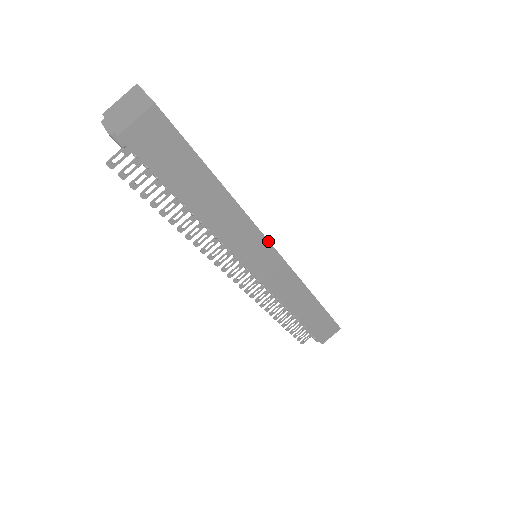
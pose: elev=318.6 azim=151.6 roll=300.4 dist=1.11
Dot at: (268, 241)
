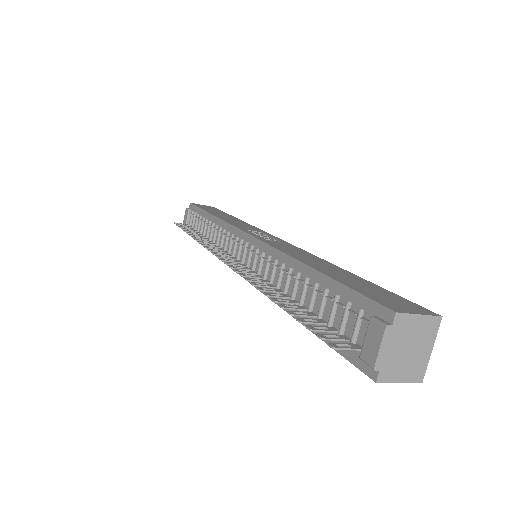
Dot at: occluded
